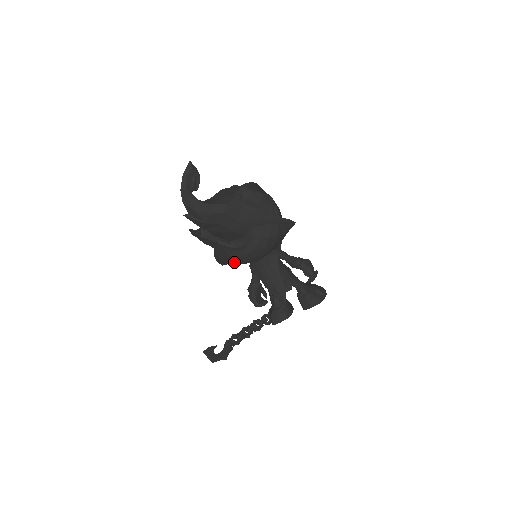
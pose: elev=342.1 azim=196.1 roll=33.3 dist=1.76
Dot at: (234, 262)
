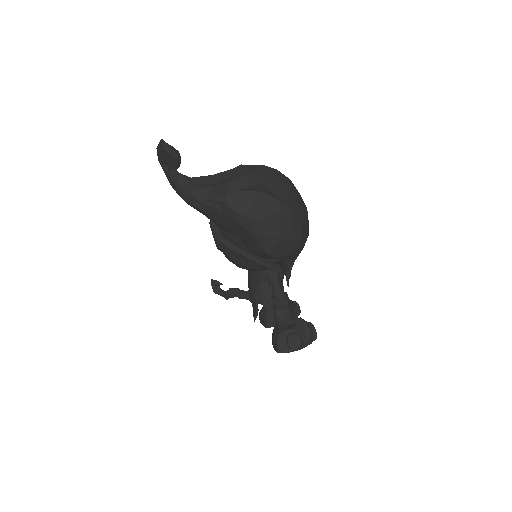
Dot at: occluded
